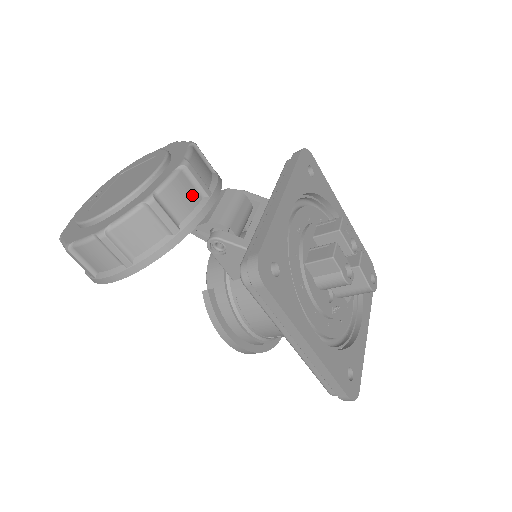
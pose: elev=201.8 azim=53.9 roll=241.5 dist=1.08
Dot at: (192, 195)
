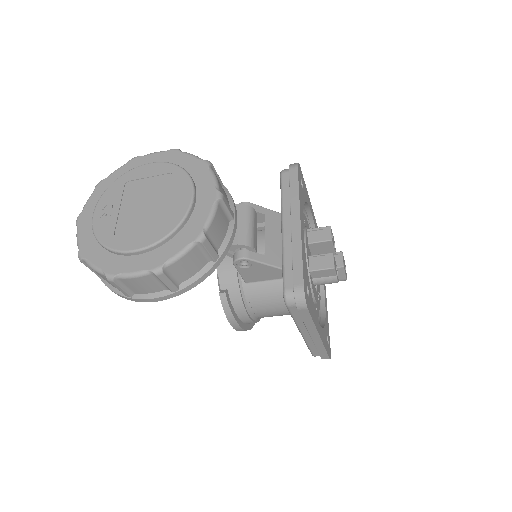
Dot at: (225, 222)
